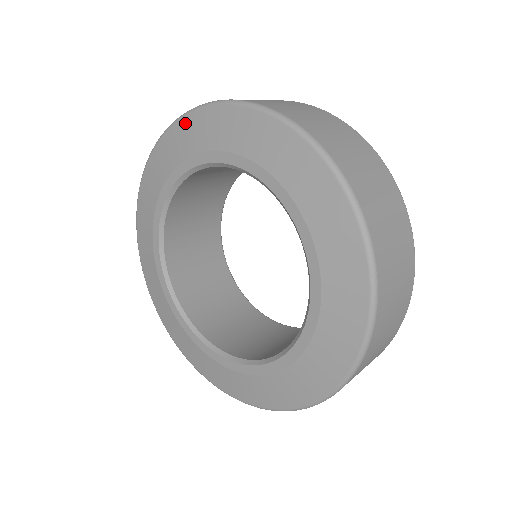
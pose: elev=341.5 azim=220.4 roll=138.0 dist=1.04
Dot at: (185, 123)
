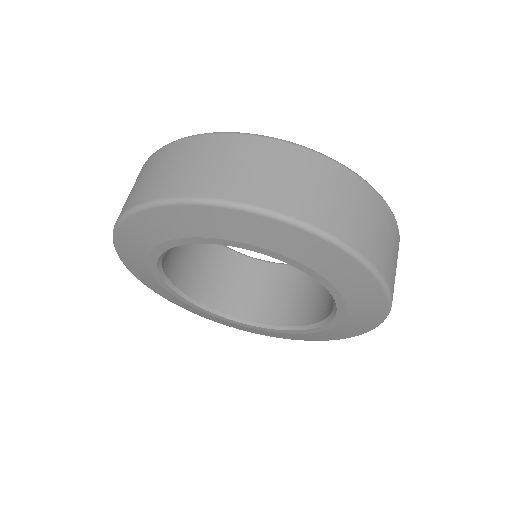
Dot at: (300, 235)
